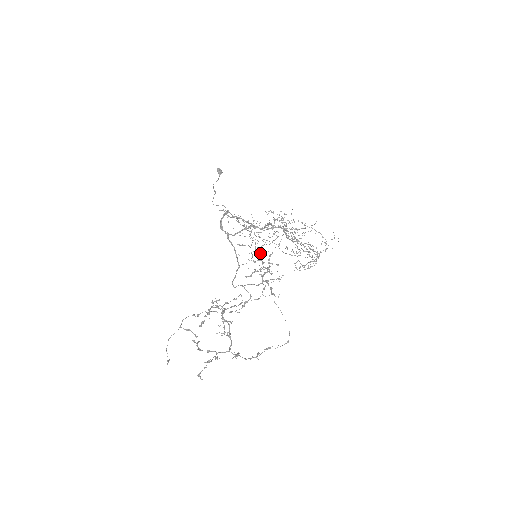
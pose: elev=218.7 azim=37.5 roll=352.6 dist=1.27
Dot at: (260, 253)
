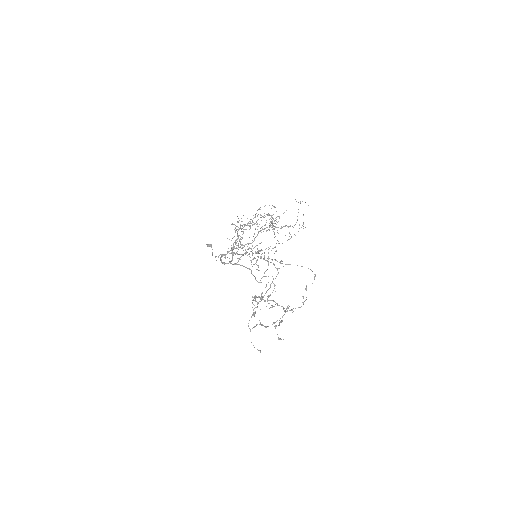
Dot at: (247, 249)
